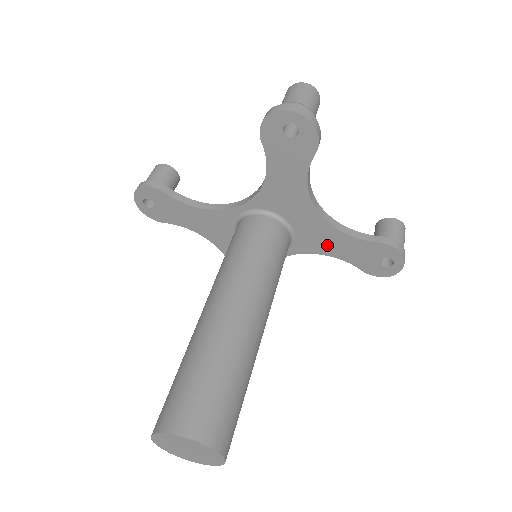
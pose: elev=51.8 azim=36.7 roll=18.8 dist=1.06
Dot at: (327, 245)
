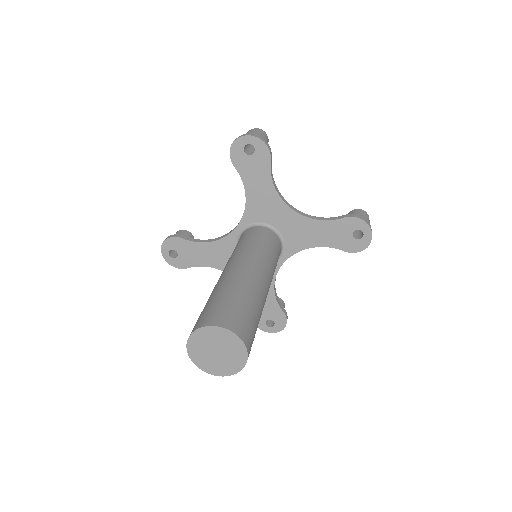
Dot at: (309, 237)
